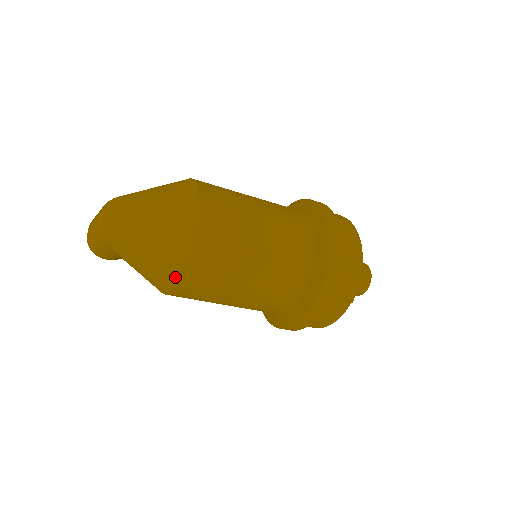
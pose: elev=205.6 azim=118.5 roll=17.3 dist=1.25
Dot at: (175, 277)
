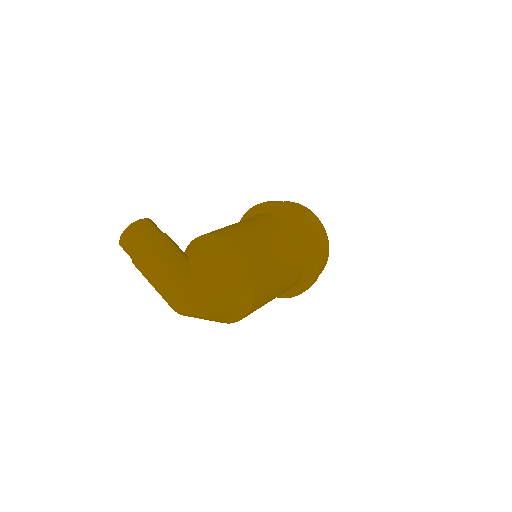
Dot at: occluded
